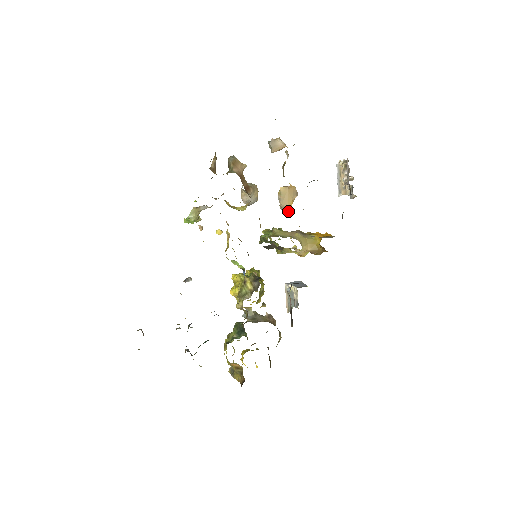
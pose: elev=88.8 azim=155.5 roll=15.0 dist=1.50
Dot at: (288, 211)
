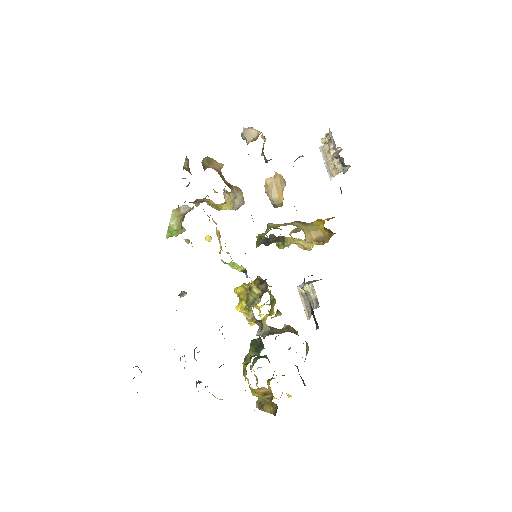
Dot at: (280, 203)
